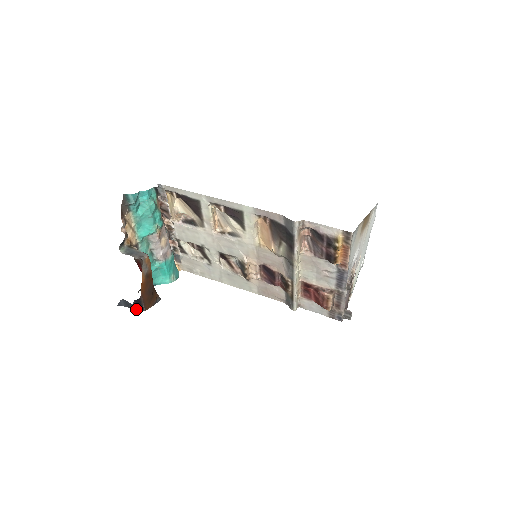
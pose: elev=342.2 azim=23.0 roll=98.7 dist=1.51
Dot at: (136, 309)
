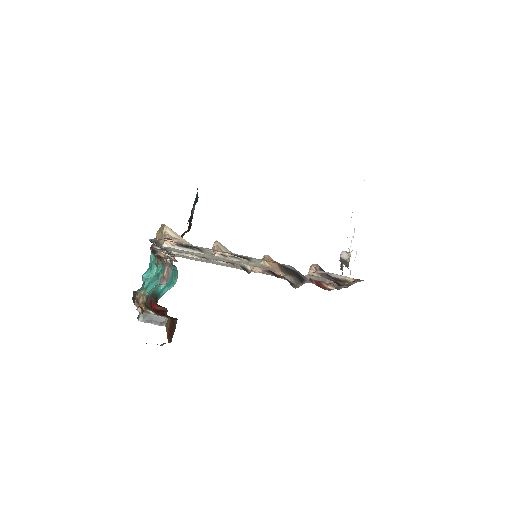
Dot at: (163, 344)
